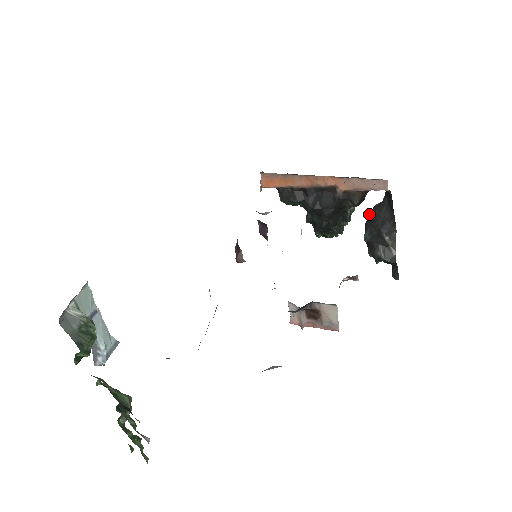
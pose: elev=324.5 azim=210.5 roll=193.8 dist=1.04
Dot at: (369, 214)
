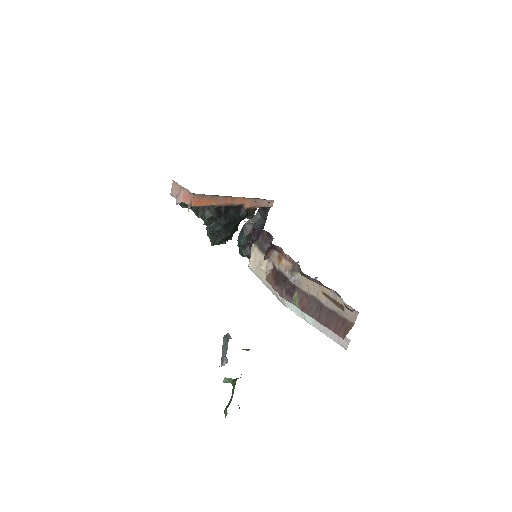
Dot at: (245, 225)
